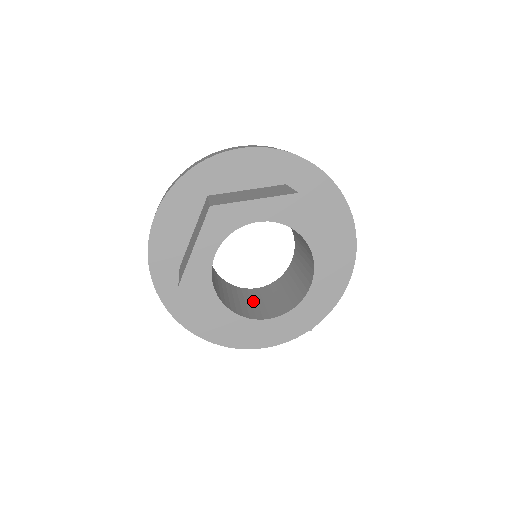
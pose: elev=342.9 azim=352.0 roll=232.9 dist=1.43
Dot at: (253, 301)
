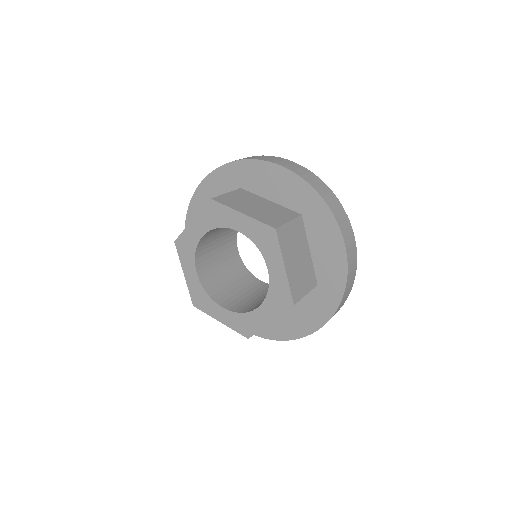
Dot at: (238, 287)
